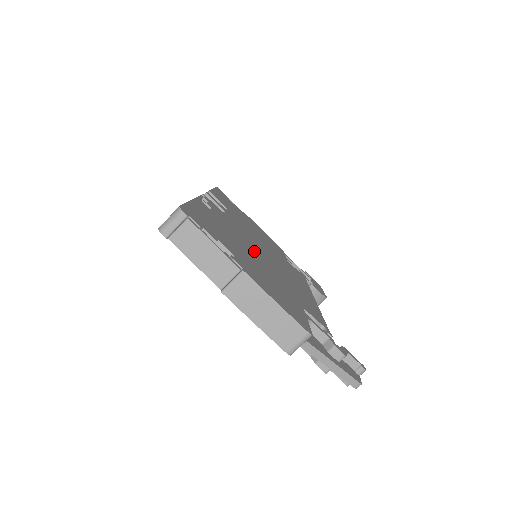
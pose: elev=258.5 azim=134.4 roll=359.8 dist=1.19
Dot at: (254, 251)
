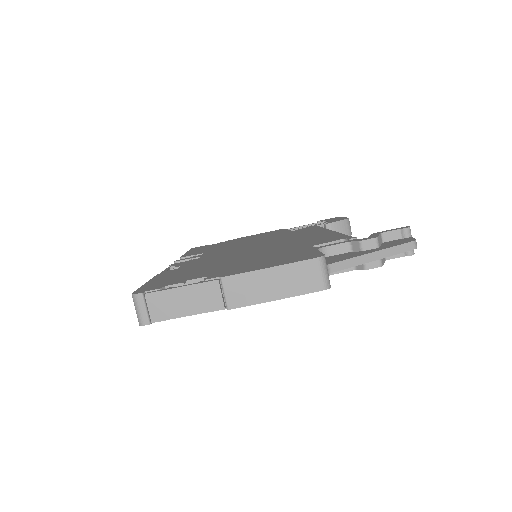
Dot at: (240, 255)
